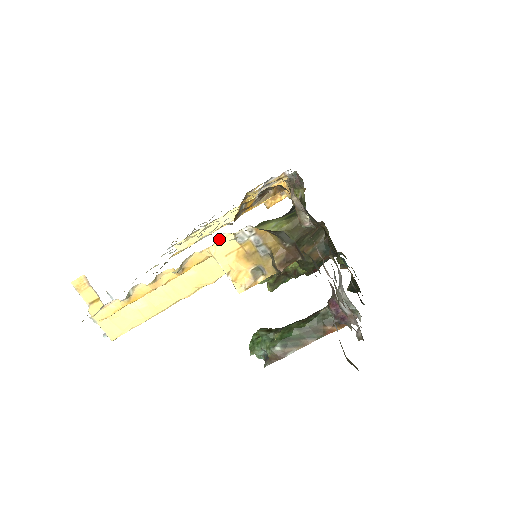
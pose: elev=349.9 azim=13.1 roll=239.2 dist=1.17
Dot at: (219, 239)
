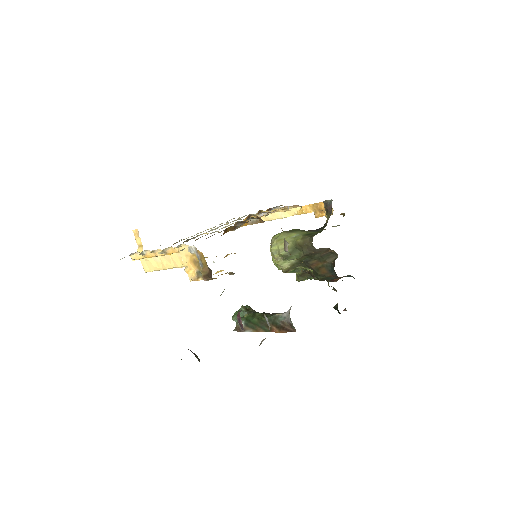
Dot at: (183, 245)
